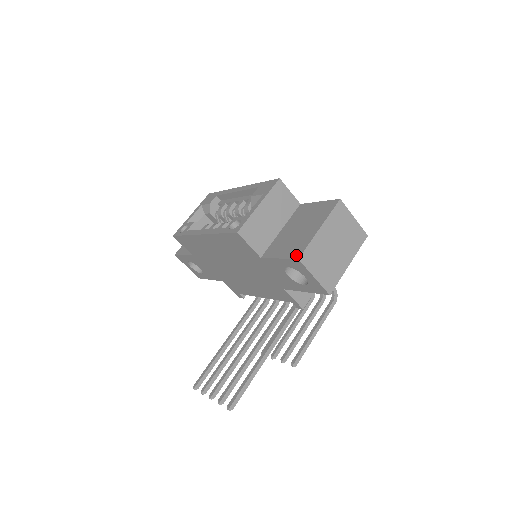
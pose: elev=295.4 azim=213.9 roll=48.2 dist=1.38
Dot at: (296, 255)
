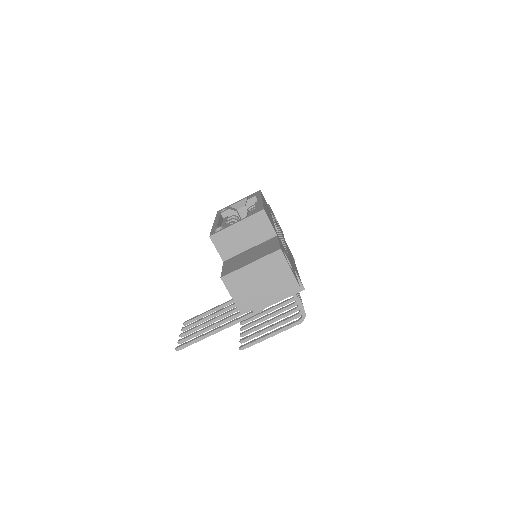
Dot at: (224, 274)
